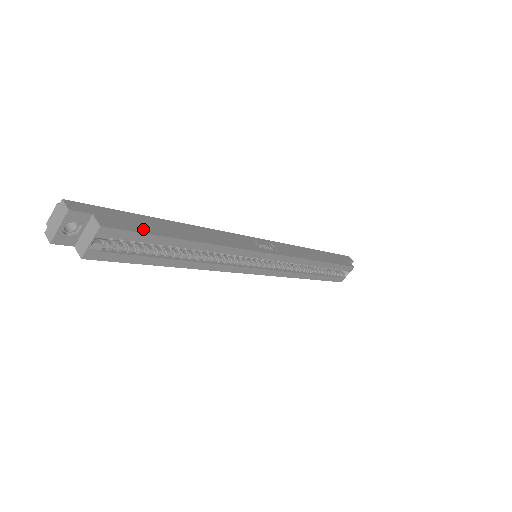
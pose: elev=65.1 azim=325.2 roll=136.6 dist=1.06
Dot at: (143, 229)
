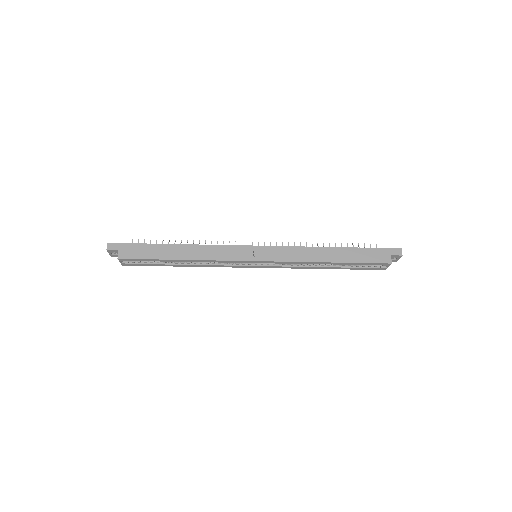
Dot at: (144, 256)
